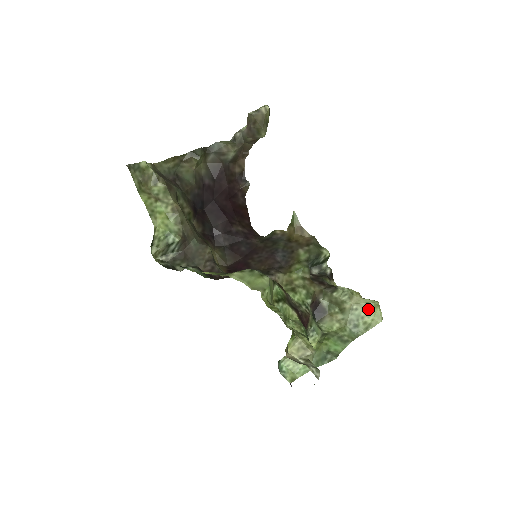
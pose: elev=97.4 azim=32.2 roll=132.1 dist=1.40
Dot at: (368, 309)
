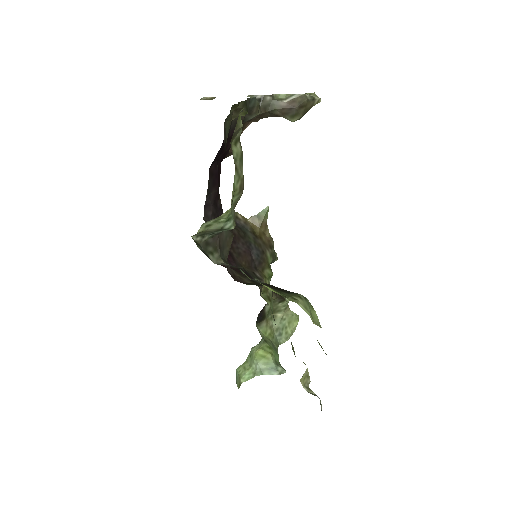
Dot at: (292, 321)
